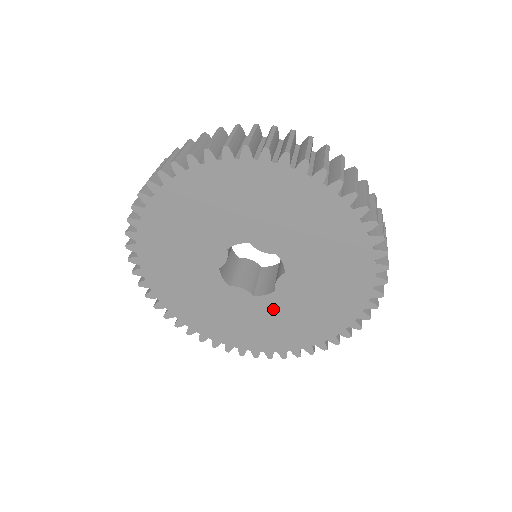
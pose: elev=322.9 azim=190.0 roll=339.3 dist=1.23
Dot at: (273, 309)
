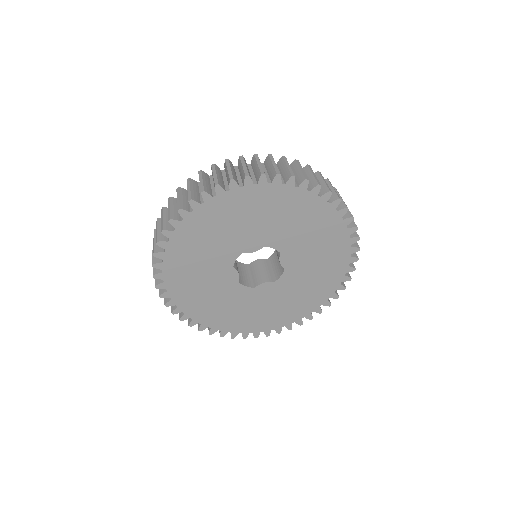
Dot at: (294, 281)
